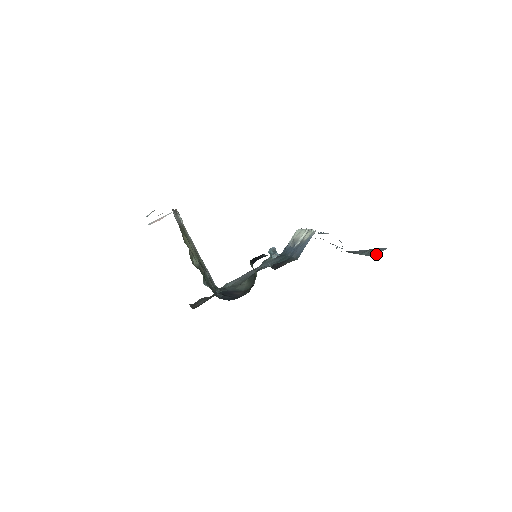
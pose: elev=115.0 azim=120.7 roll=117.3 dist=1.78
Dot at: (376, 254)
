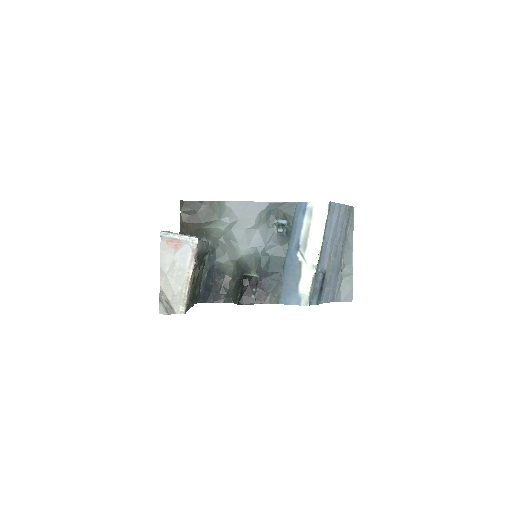
Dot at: (341, 301)
